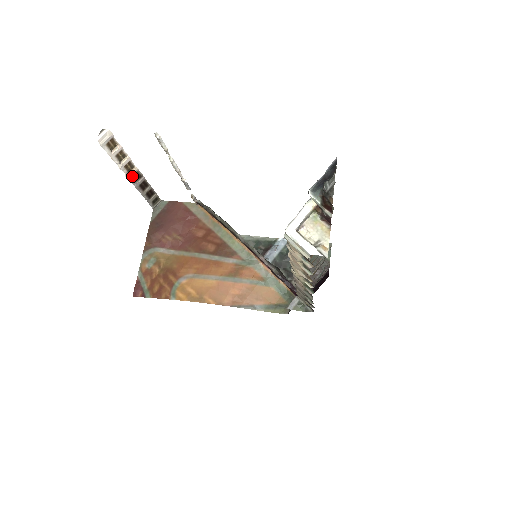
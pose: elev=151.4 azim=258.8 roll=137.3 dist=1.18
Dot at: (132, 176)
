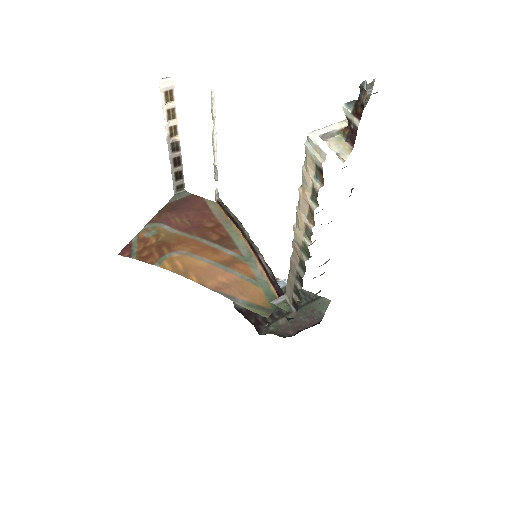
Dot at: (171, 143)
